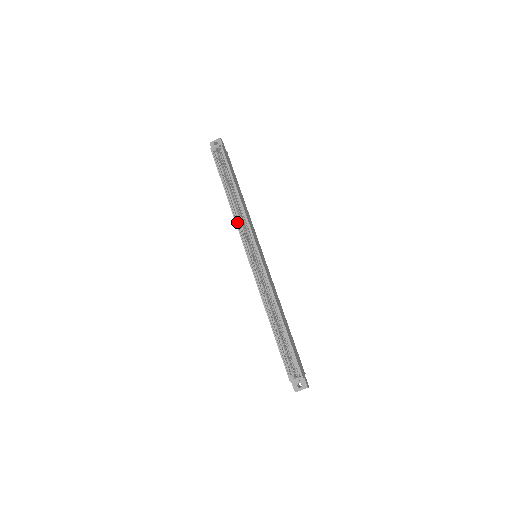
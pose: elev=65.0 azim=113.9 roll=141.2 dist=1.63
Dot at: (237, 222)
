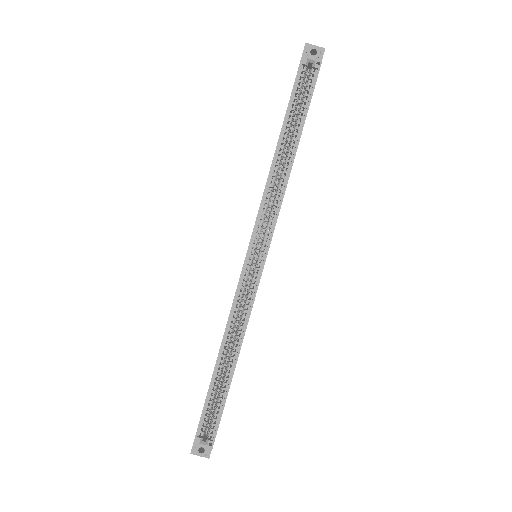
Dot at: (265, 197)
